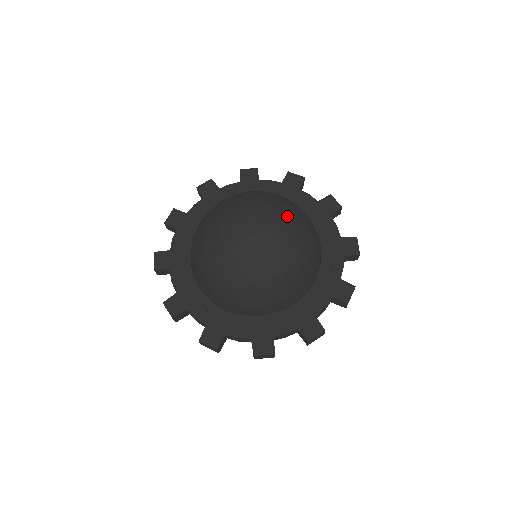
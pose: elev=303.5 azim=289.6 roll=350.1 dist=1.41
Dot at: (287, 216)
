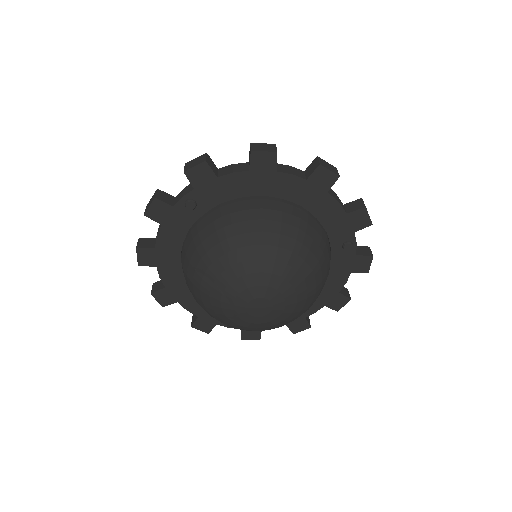
Dot at: (290, 274)
